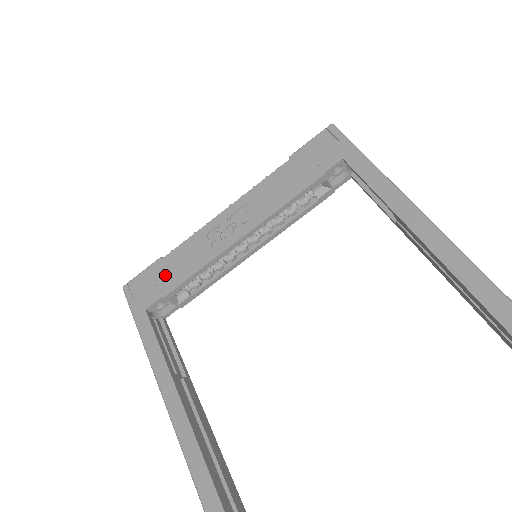
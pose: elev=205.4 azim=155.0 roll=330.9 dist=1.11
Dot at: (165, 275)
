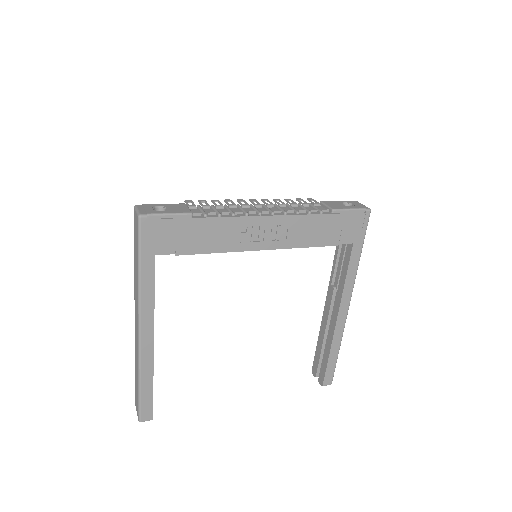
Dot at: (189, 236)
